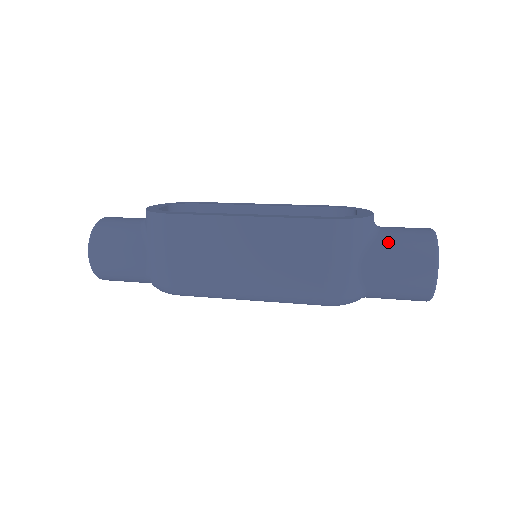
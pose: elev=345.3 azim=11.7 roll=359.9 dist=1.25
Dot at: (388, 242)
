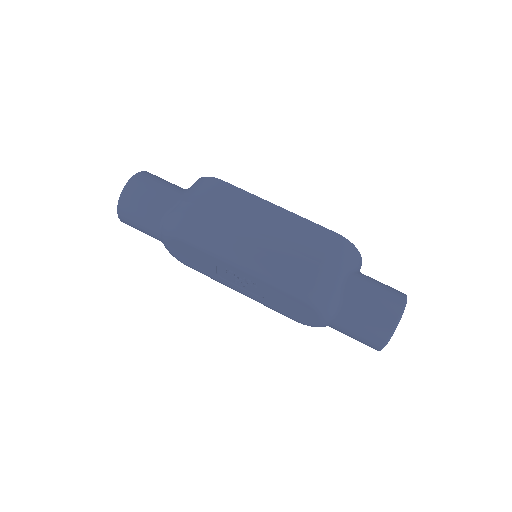
Dot at: (371, 278)
